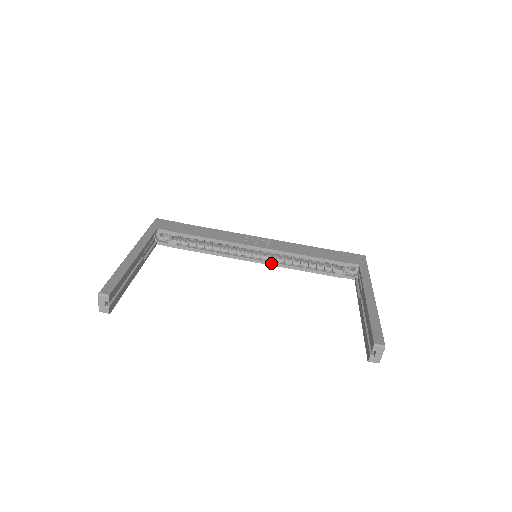
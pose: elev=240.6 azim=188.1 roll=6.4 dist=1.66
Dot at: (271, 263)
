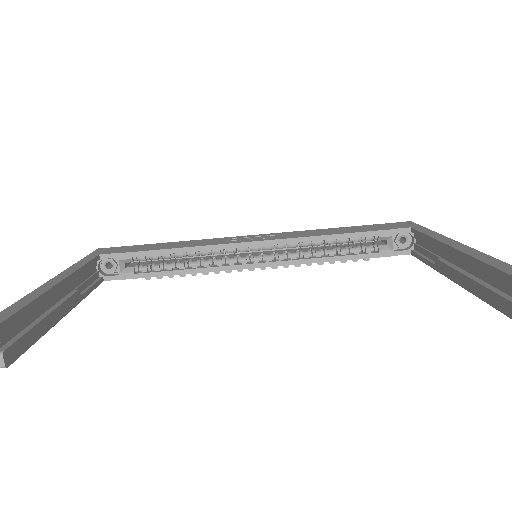
Dot at: (281, 262)
